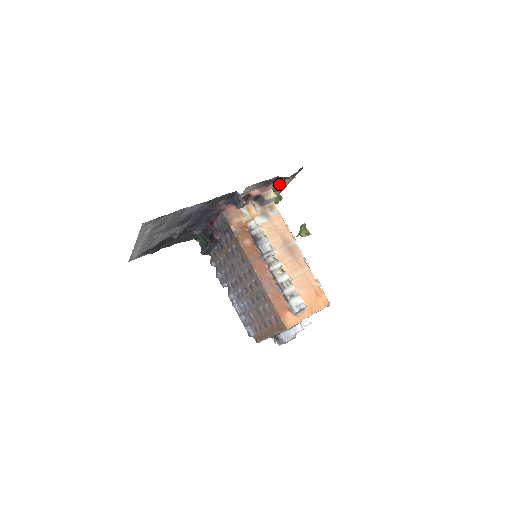
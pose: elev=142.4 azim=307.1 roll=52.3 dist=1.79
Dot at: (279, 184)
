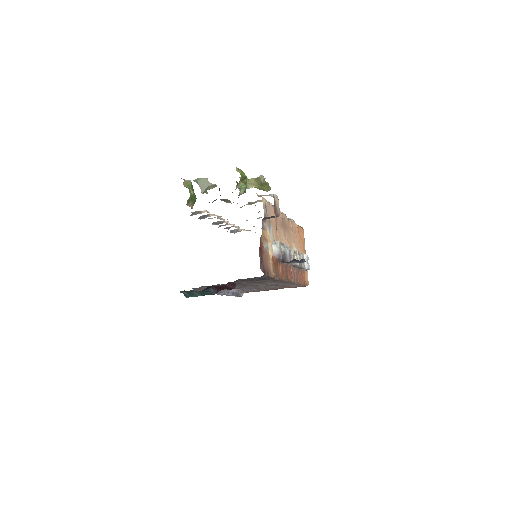
Dot at: occluded
